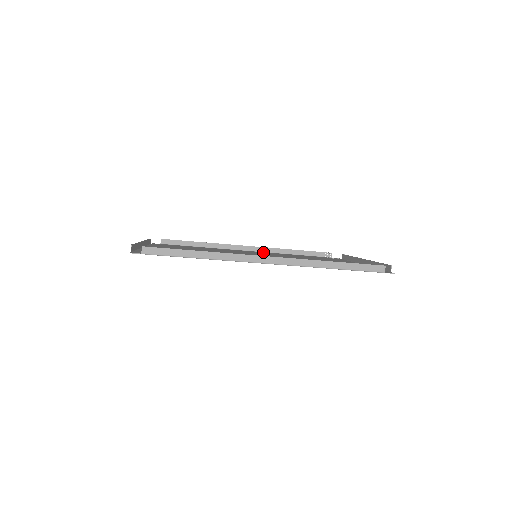
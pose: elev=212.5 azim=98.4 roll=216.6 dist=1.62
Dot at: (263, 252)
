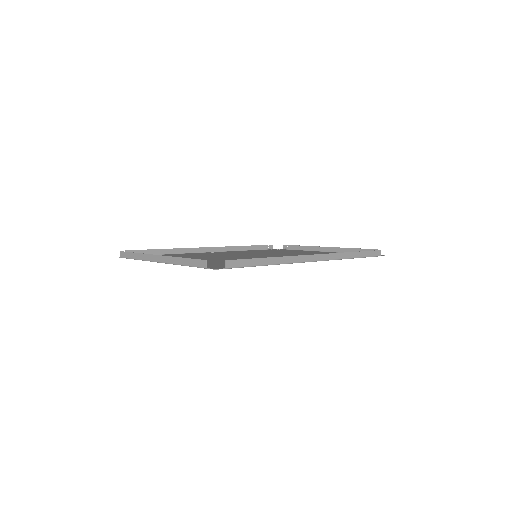
Dot at: occluded
